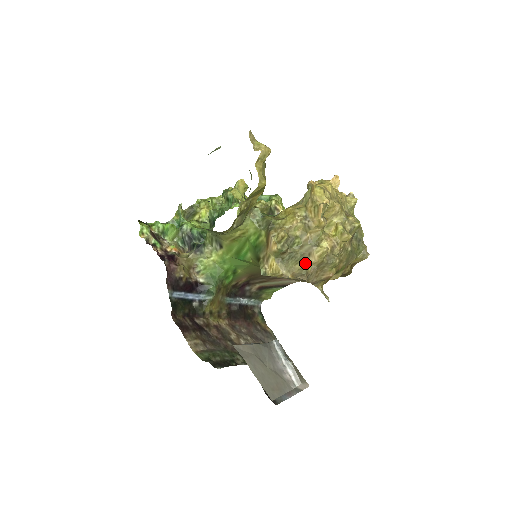
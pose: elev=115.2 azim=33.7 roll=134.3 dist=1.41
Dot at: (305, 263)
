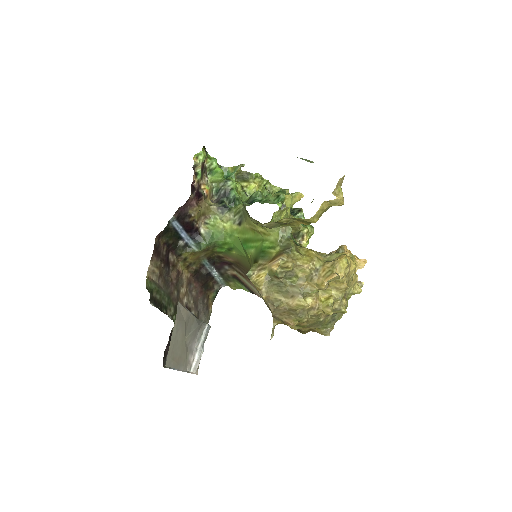
Dot at: (283, 298)
